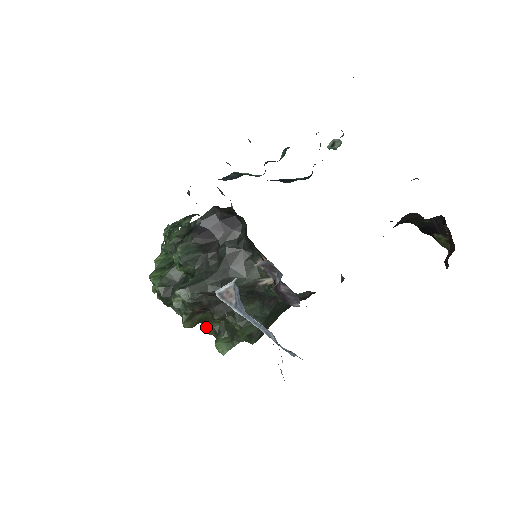
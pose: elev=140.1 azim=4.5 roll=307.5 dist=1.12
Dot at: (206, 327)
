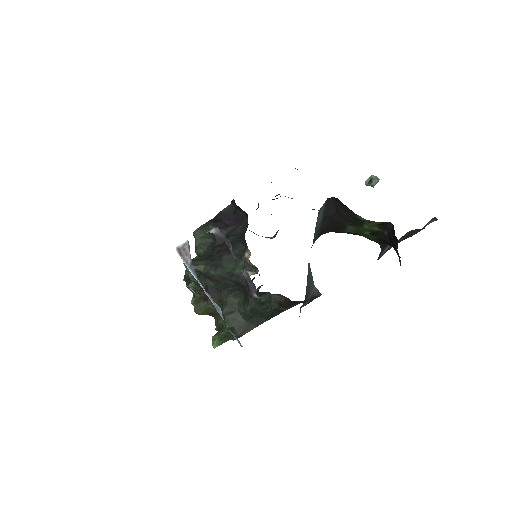
Dot at: (215, 322)
